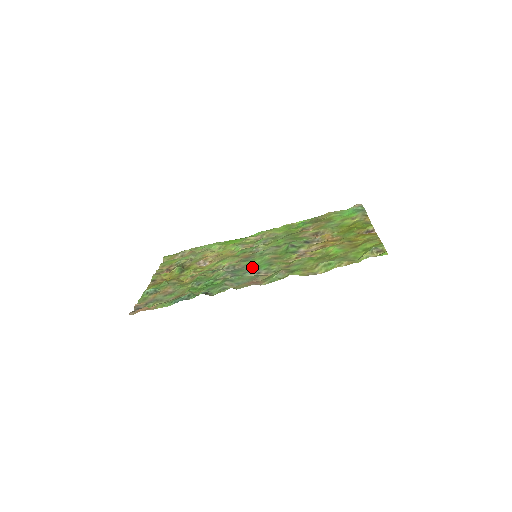
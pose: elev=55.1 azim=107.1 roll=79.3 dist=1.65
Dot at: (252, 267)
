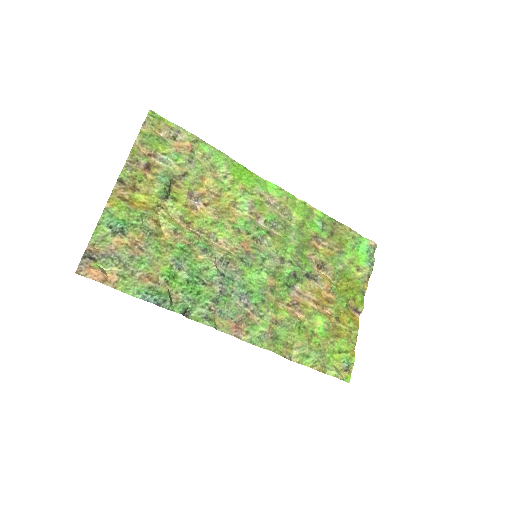
Dot at: (245, 288)
